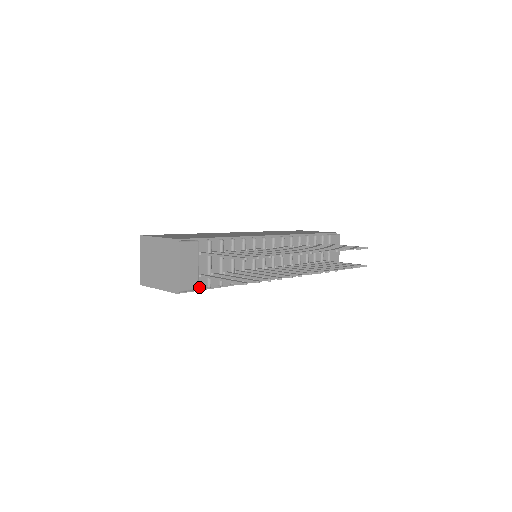
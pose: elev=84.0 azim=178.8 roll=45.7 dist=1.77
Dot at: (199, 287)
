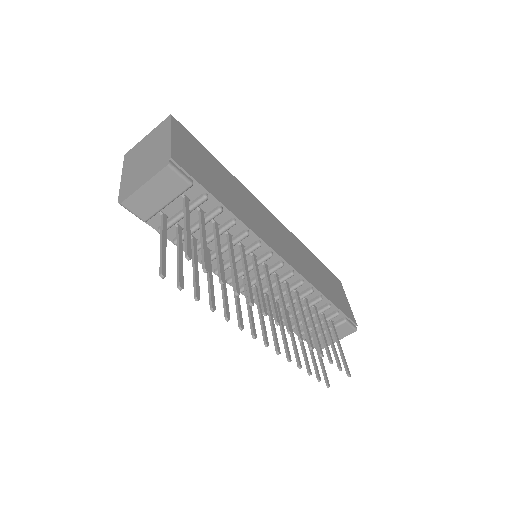
Dot at: (150, 221)
